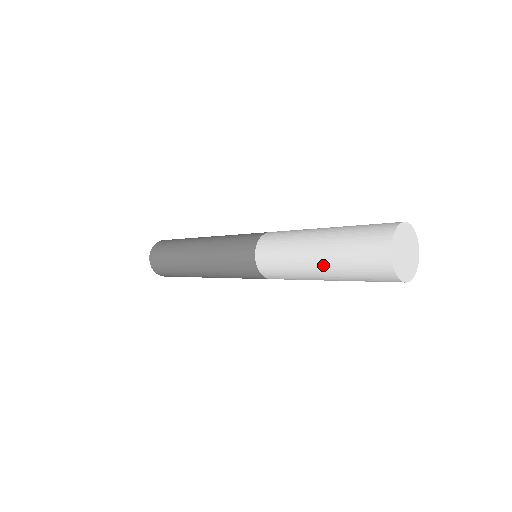
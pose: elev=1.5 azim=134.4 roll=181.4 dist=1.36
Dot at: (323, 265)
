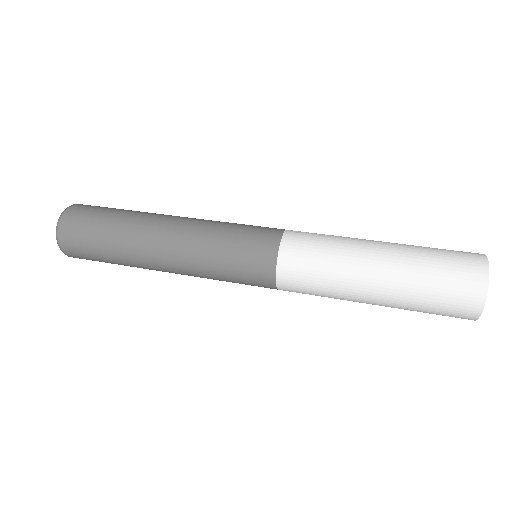
Dot at: (383, 304)
